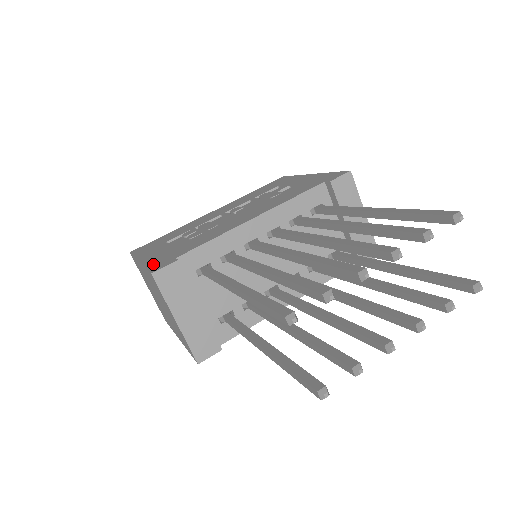
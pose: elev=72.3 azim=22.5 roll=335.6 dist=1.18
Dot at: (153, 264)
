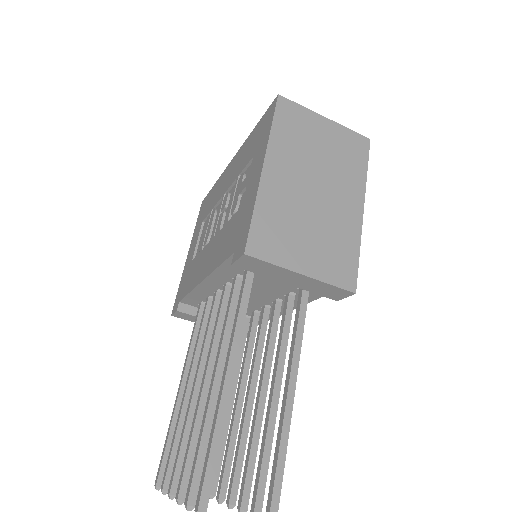
Dot at: (179, 290)
